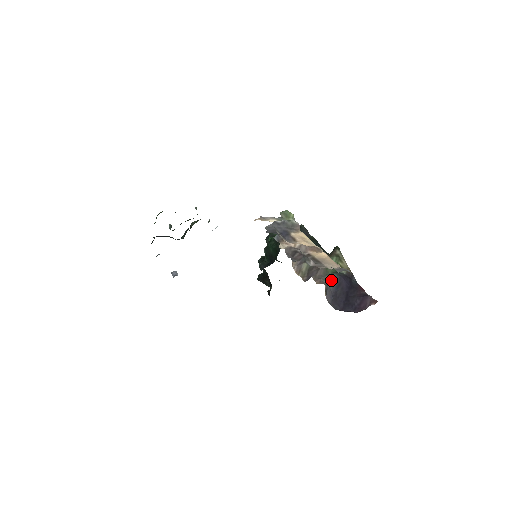
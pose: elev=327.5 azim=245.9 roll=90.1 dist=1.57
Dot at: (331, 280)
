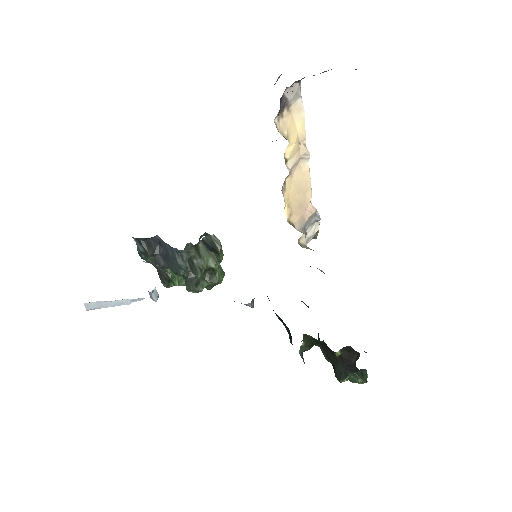
Dot at: occluded
